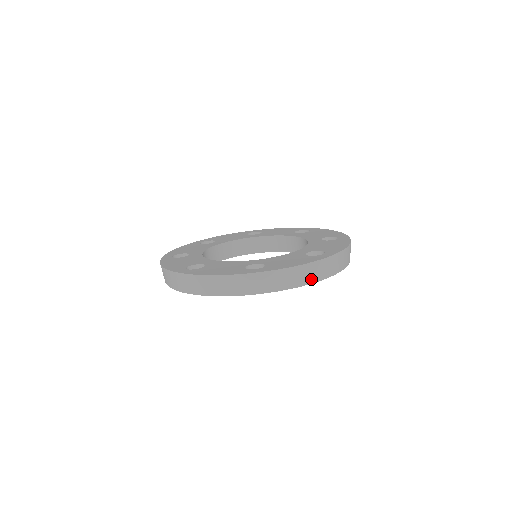
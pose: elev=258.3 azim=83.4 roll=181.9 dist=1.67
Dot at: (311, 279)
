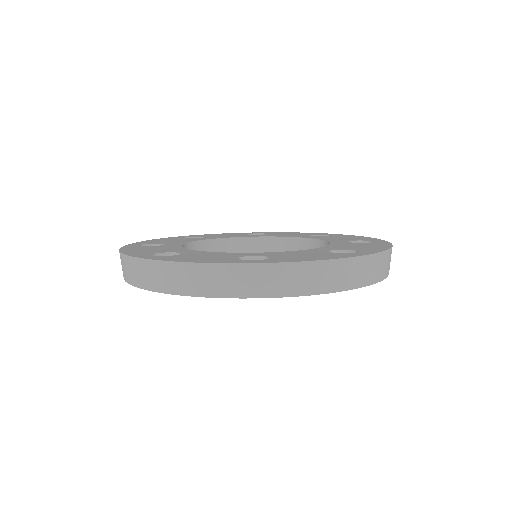
Dot at: (337, 285)
